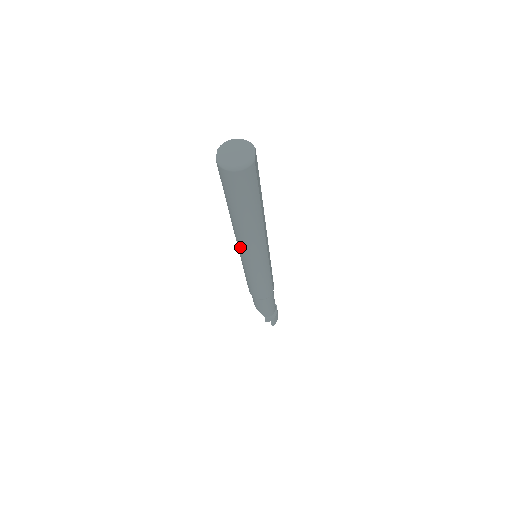
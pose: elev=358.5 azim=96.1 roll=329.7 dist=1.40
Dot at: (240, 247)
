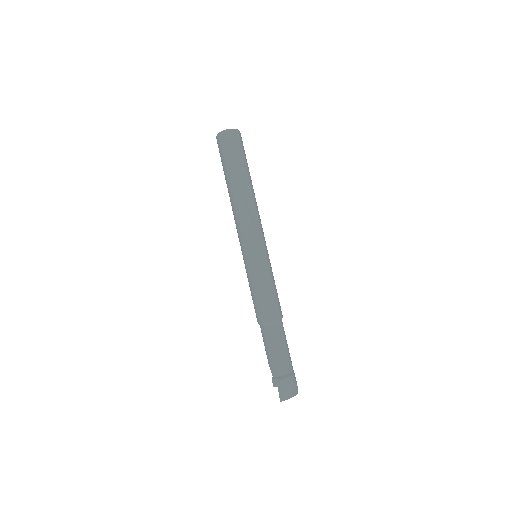
Dot at: occluded
